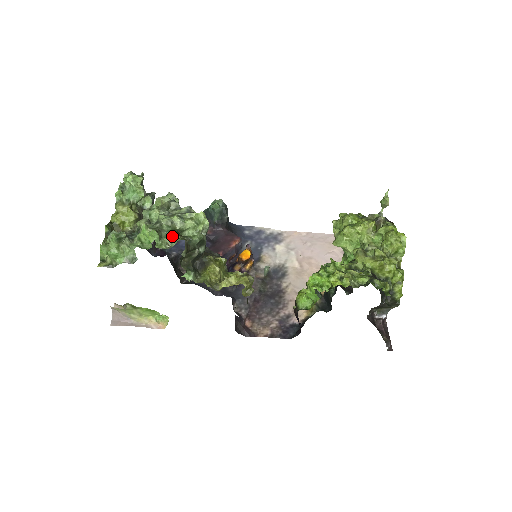
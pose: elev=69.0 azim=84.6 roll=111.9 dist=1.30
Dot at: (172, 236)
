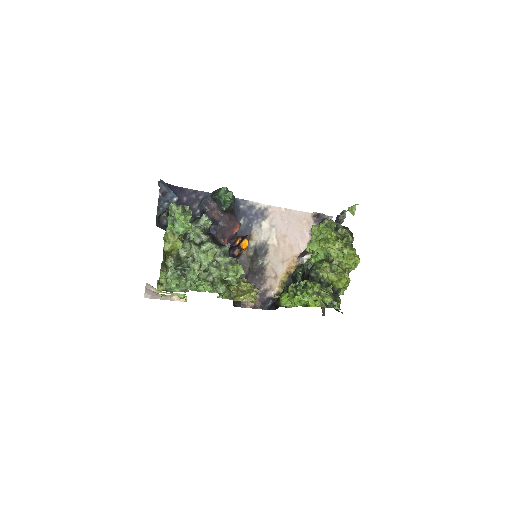
Dot at: (220, 285)
